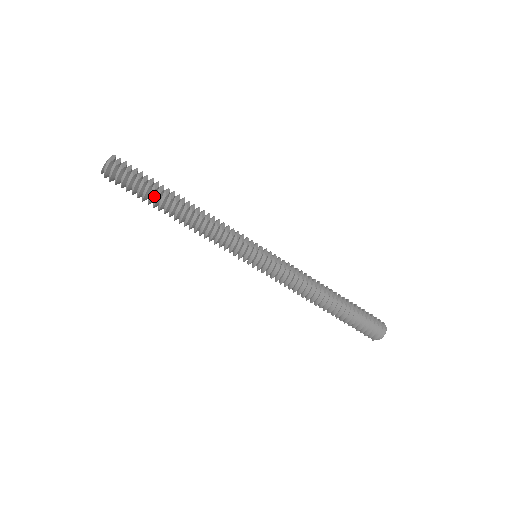
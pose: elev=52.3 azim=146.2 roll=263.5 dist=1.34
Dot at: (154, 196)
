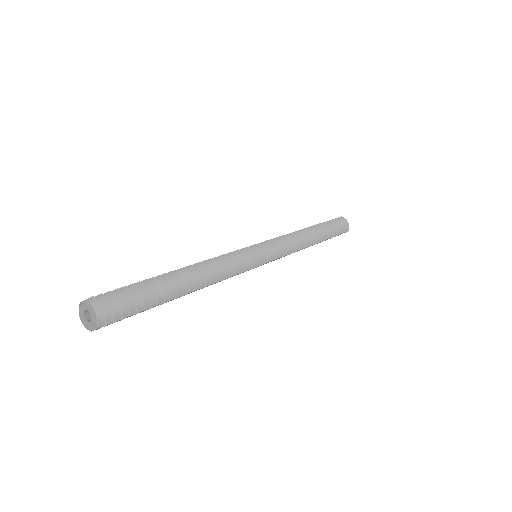
Dot at: (160, 286)
